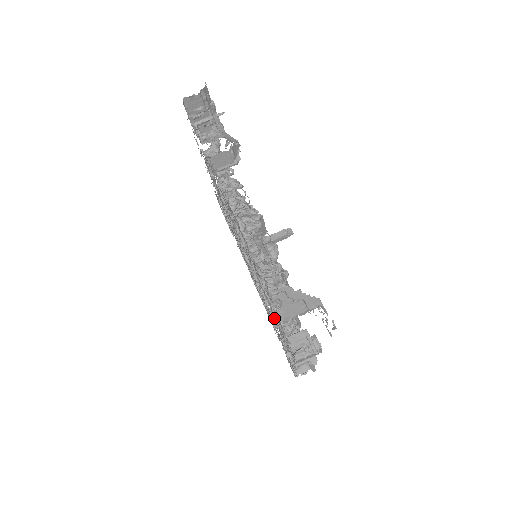
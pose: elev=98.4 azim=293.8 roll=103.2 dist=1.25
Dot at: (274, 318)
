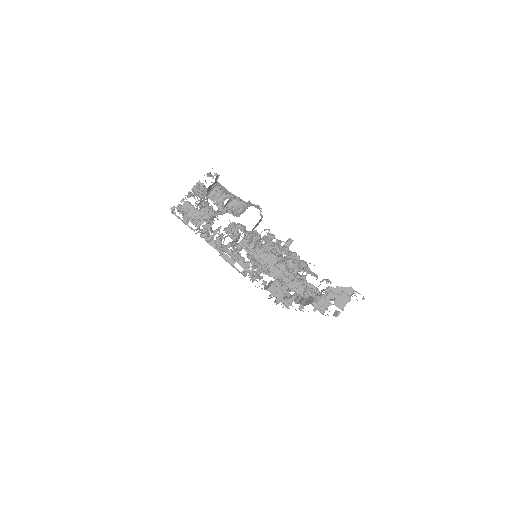
Dot at: occluded
